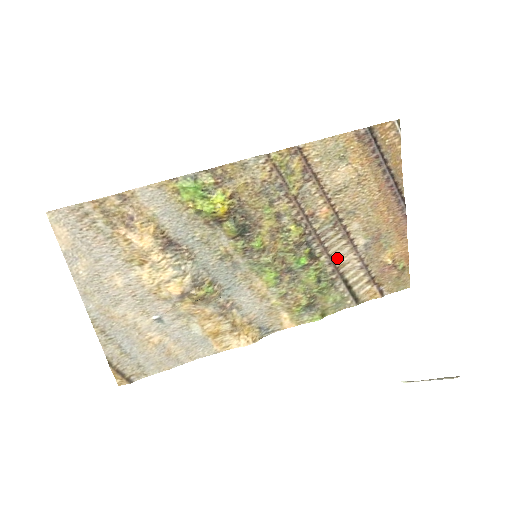
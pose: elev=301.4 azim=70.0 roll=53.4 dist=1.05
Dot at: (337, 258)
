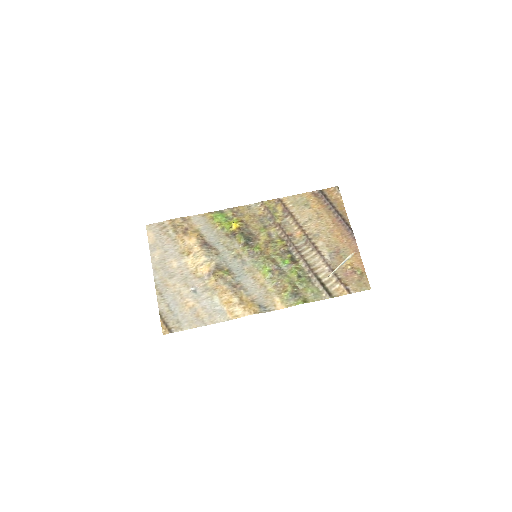
Dot at: (311, 263)
